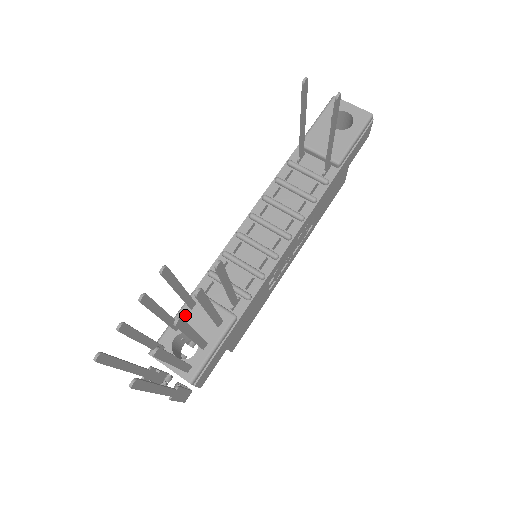
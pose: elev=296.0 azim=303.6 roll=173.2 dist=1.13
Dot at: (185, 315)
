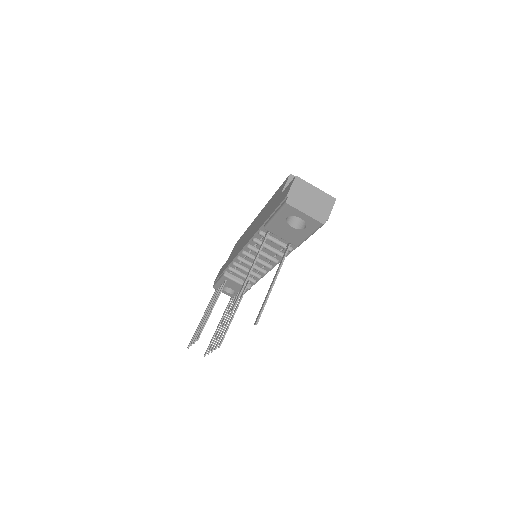
Dot at: (223, 282)
